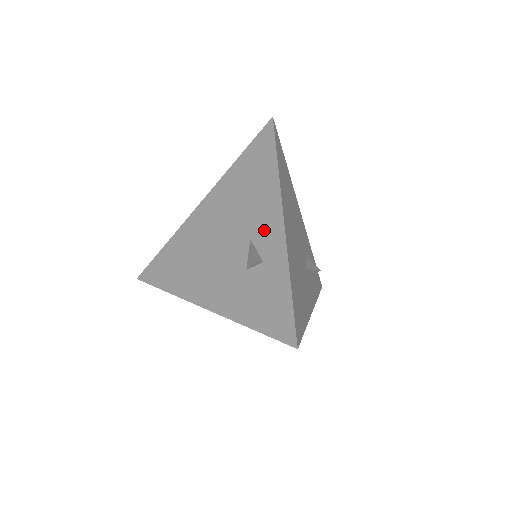
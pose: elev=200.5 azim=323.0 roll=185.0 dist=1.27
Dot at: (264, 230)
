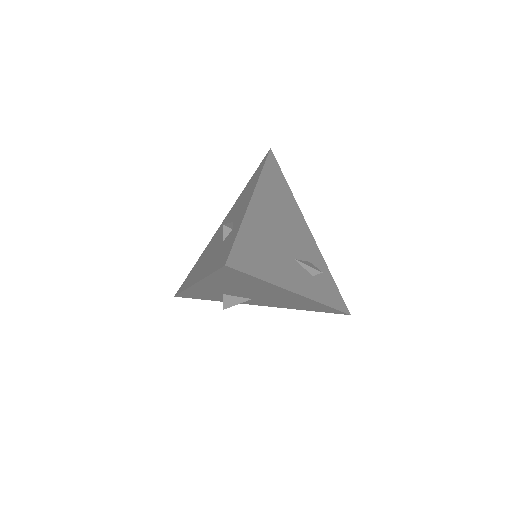
Dot at: (241, 210)
